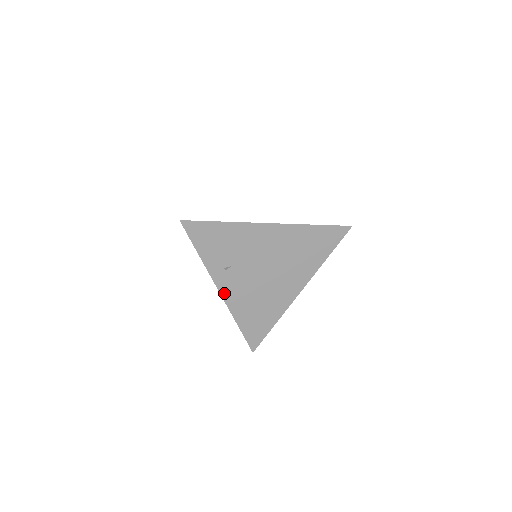
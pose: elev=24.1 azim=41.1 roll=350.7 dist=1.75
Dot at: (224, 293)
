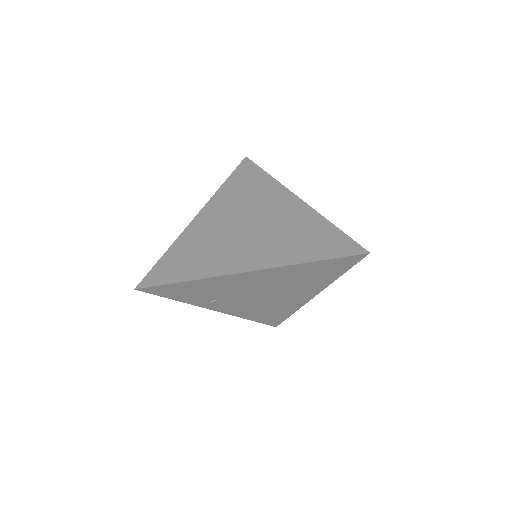
Dot at: (222, 310)
